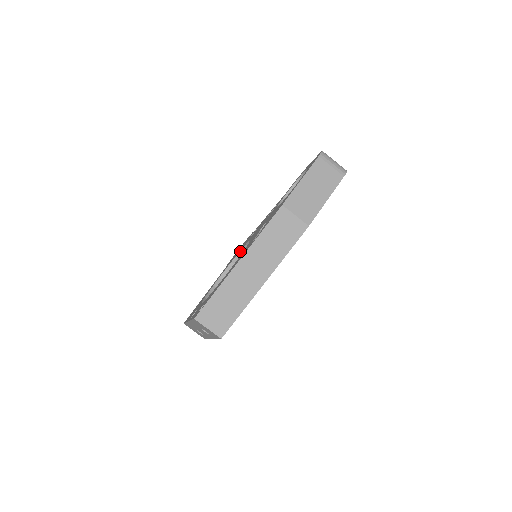
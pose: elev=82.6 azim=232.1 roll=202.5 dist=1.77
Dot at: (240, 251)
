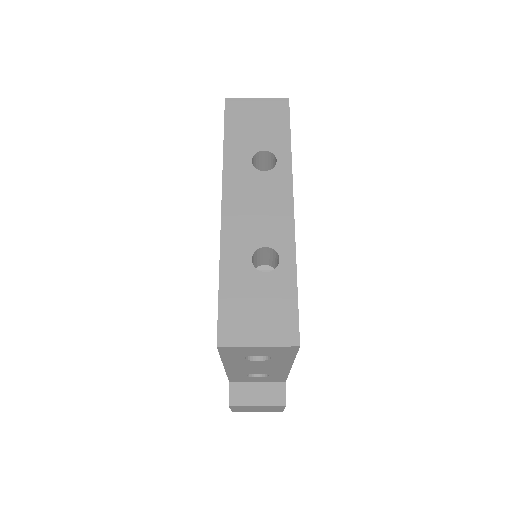
Dot at: occluded
